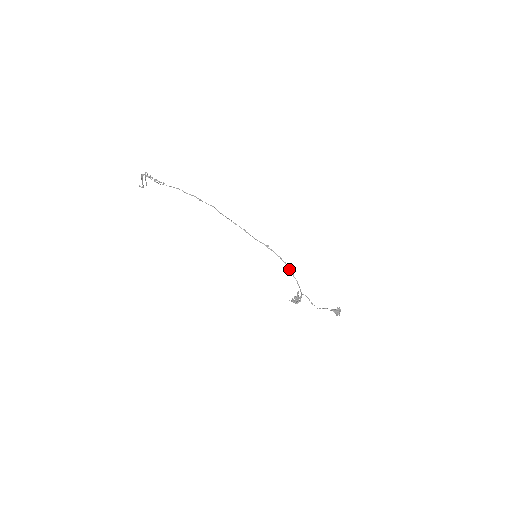
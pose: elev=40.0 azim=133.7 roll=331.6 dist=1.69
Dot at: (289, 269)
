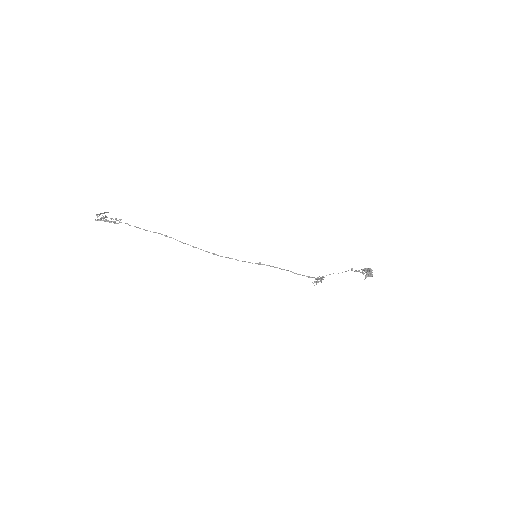
Dot at: (294, 273)
